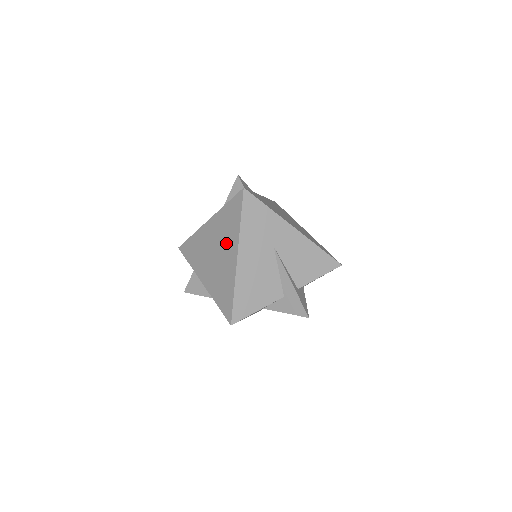
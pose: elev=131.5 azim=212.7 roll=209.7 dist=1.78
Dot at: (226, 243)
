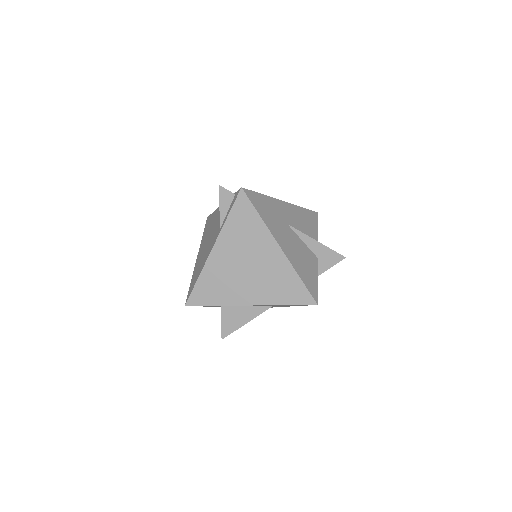
Dot at: (256, 247)
